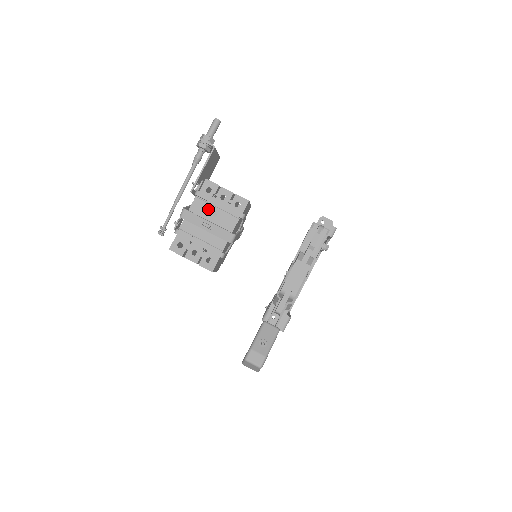
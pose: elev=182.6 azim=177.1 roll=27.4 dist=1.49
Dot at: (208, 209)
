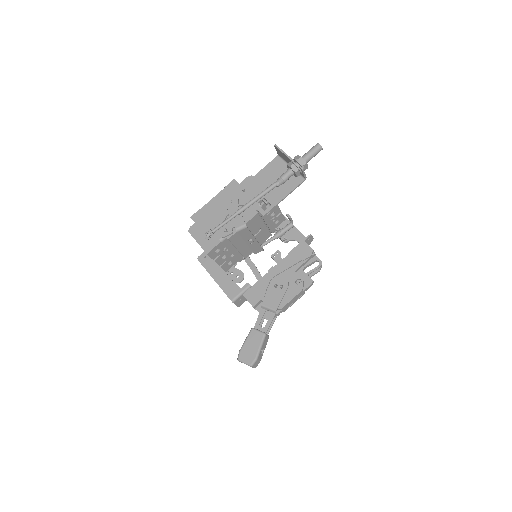
Dot at: (259, 225)
